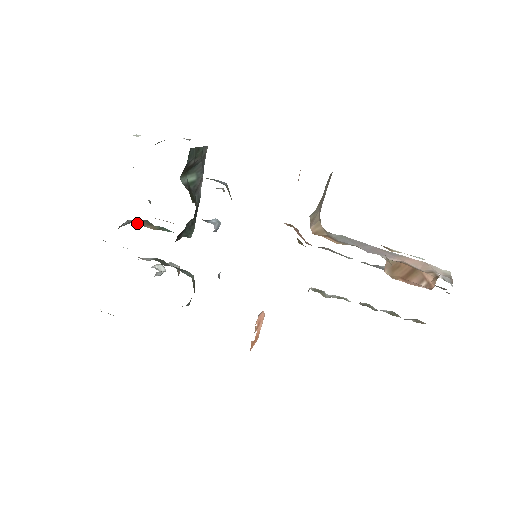
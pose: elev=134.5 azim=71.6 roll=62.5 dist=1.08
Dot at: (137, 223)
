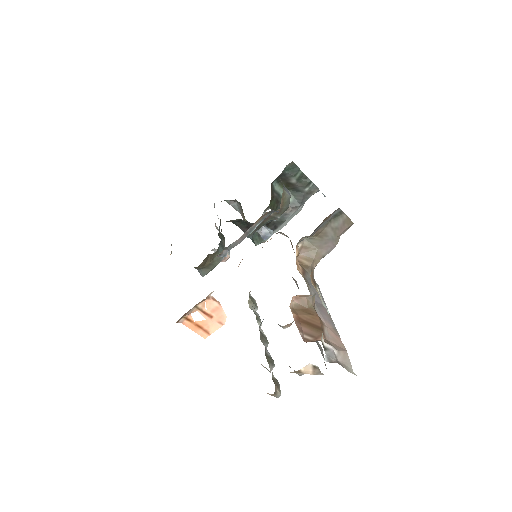
Dot at: (240, 211)
